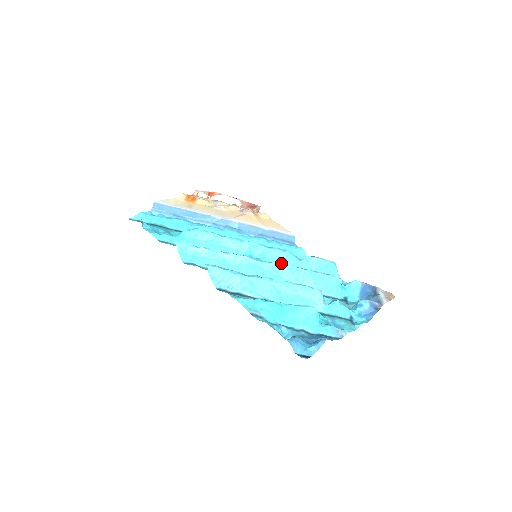
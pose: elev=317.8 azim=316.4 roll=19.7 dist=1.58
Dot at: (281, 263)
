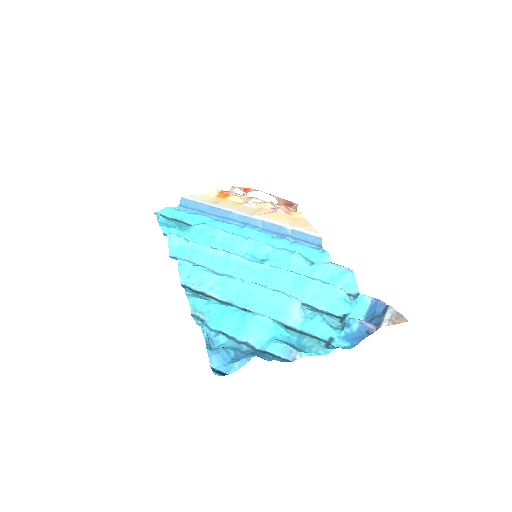
Dot at: (286, 267)
